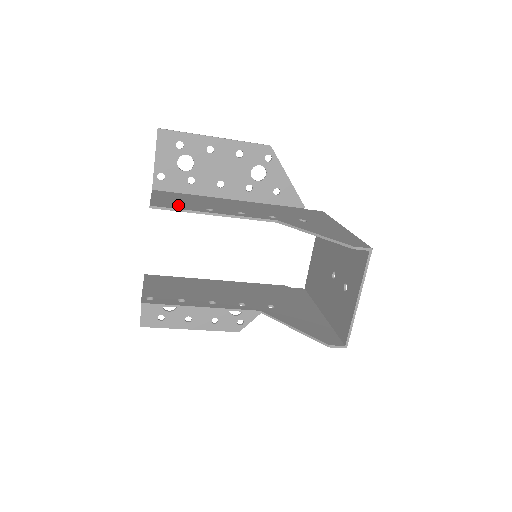
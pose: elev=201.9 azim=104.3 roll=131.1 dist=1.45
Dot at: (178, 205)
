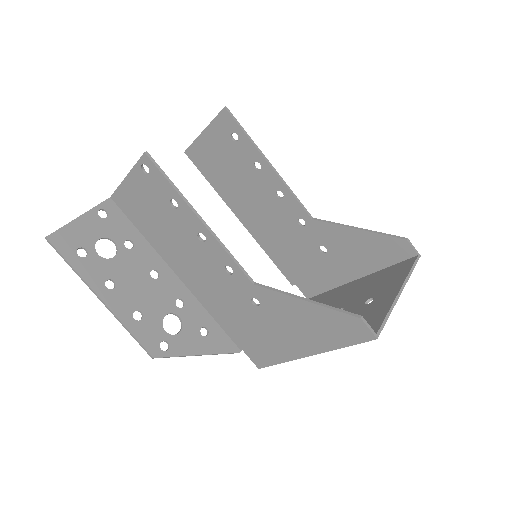
Dot at: (236, 140)
